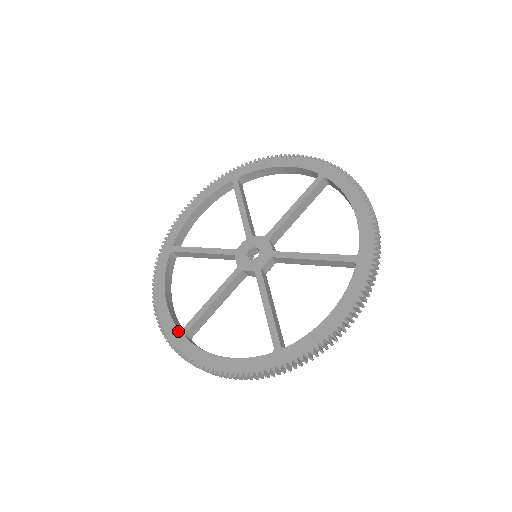
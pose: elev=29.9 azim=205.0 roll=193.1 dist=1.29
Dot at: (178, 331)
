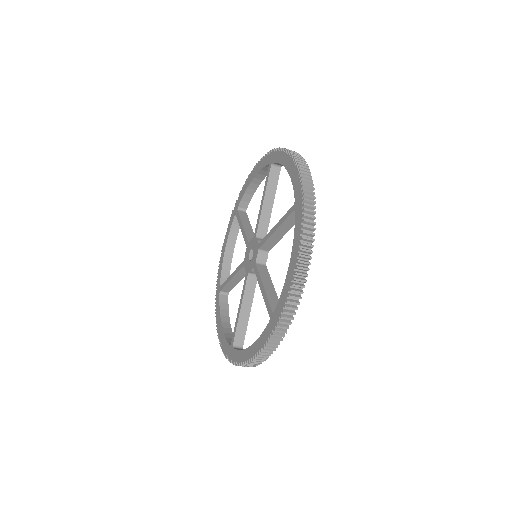
Dot at: (219, 286)
